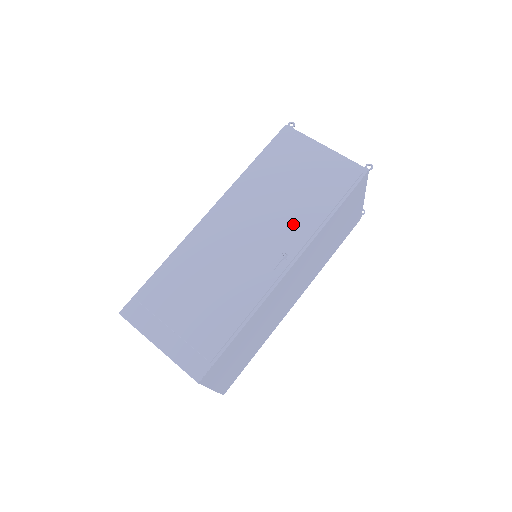
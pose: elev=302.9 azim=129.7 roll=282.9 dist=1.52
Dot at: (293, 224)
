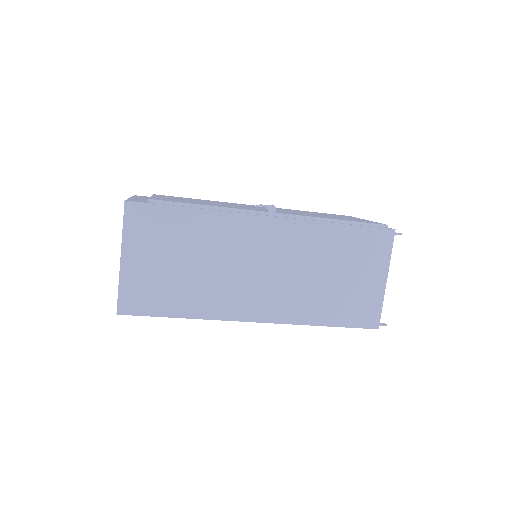
Dot at: occluded
